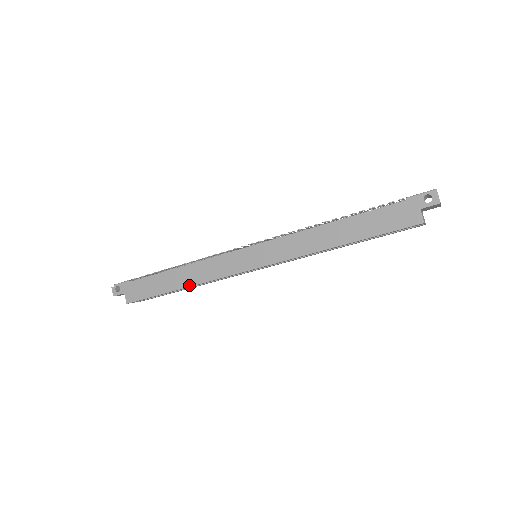
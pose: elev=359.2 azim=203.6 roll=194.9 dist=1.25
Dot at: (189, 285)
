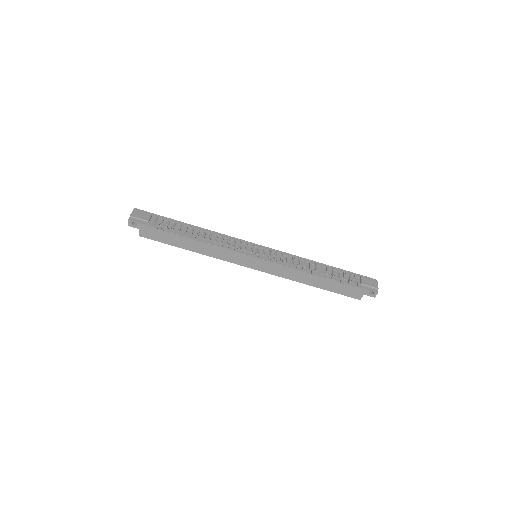
Dot at: (200, 253)
